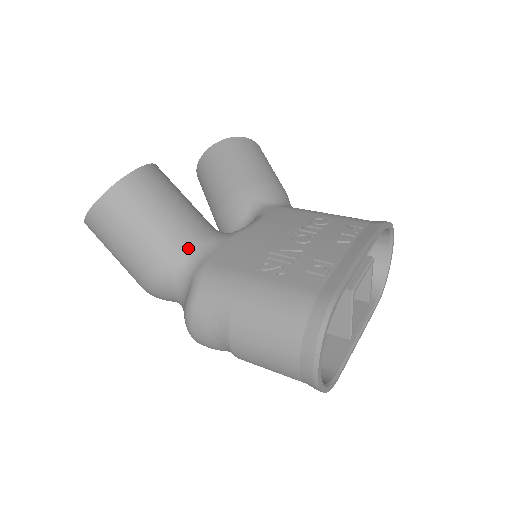
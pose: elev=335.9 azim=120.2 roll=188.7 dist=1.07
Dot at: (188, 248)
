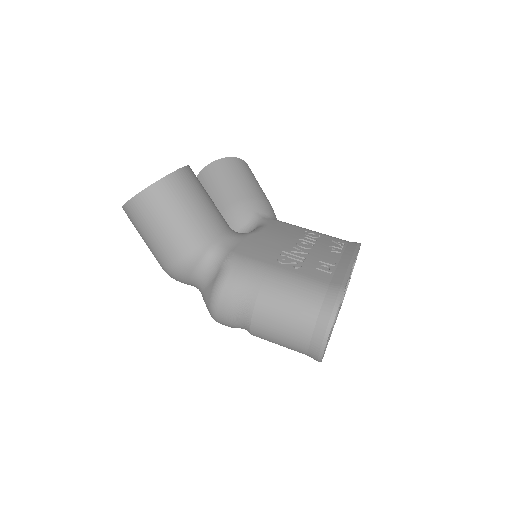
Dot at: (217, 239)
